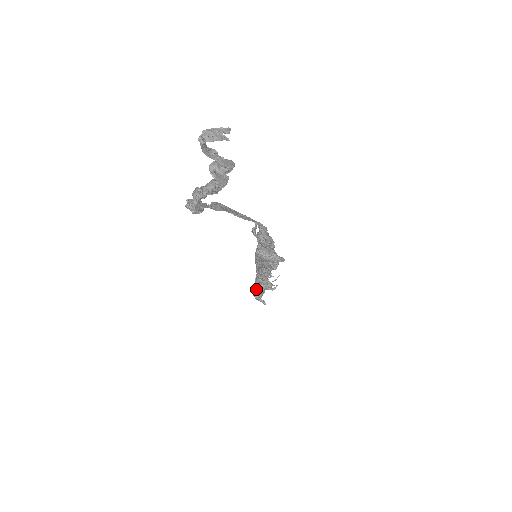
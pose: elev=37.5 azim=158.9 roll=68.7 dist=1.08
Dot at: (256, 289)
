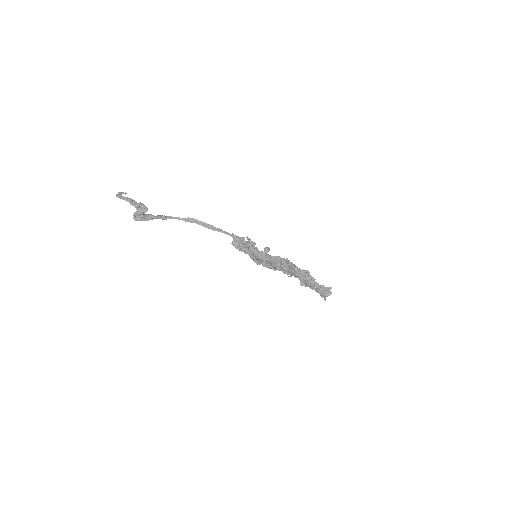
Dot at: (312, 285)
